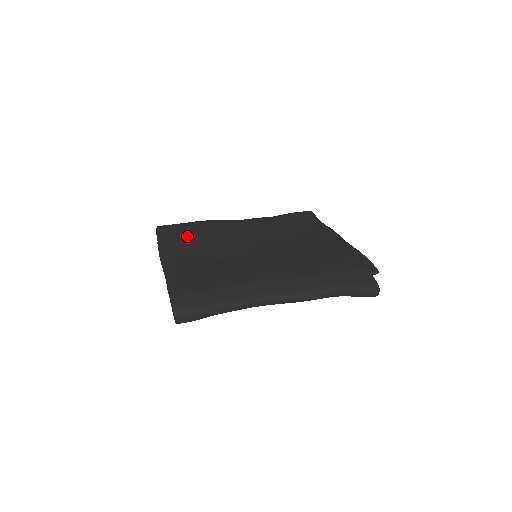
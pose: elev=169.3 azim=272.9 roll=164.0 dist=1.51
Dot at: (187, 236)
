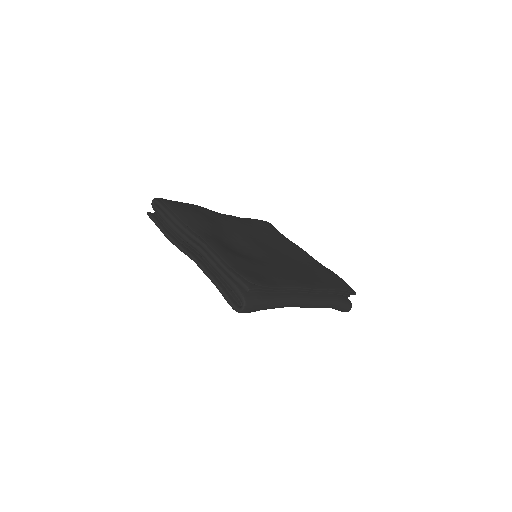
Dot at: (203, 220)
